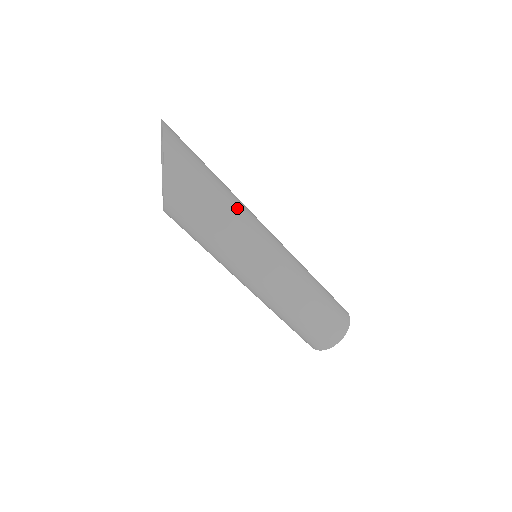
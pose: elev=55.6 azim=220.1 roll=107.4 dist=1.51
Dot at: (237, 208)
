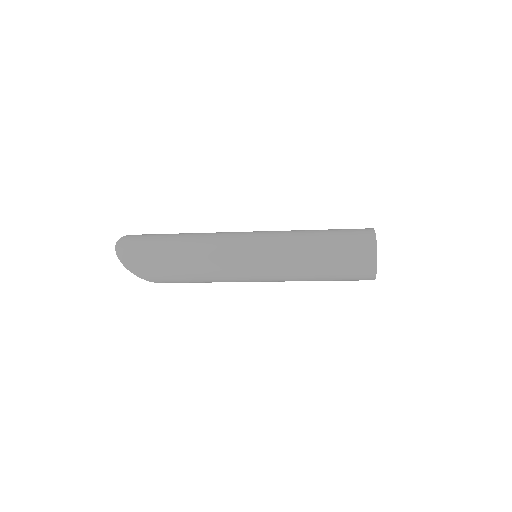
Dot at: (201, 258)
